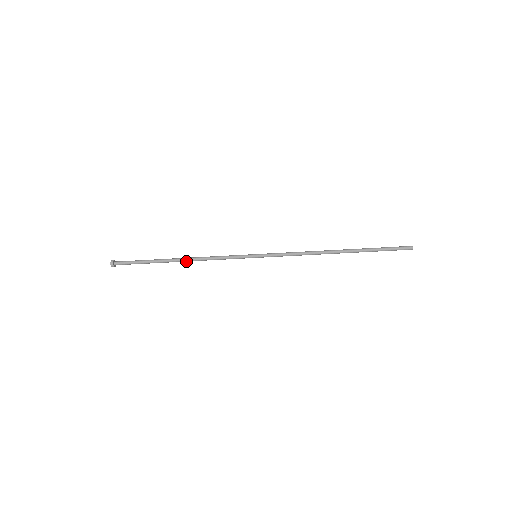
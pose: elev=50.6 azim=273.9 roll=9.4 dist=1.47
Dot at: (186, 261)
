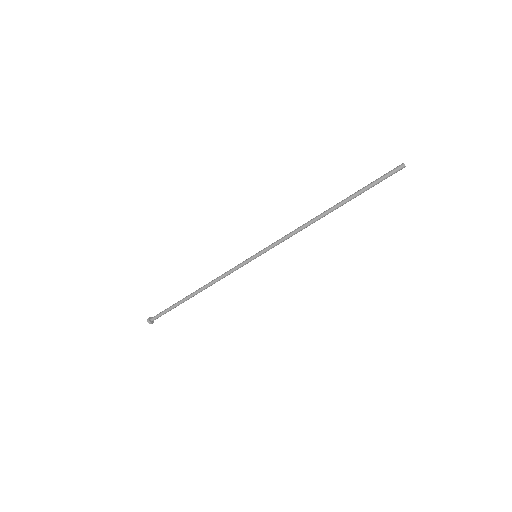
Dot at: occluded
